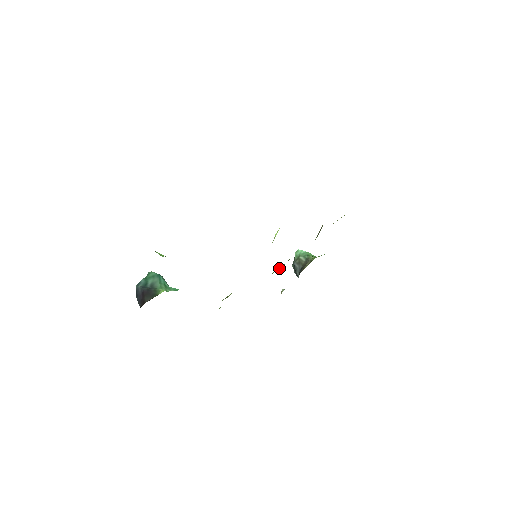
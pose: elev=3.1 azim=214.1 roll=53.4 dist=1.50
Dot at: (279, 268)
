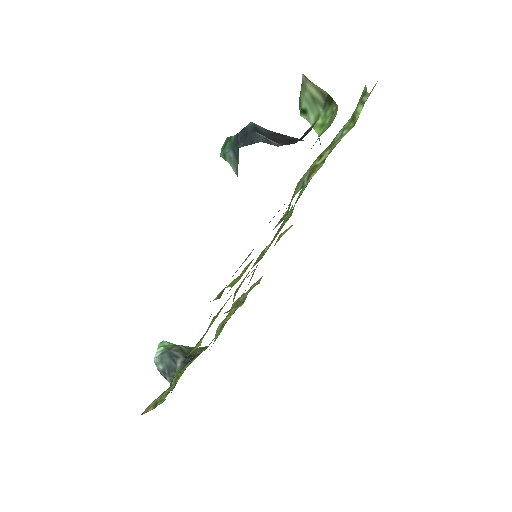
Dot at: occluded
